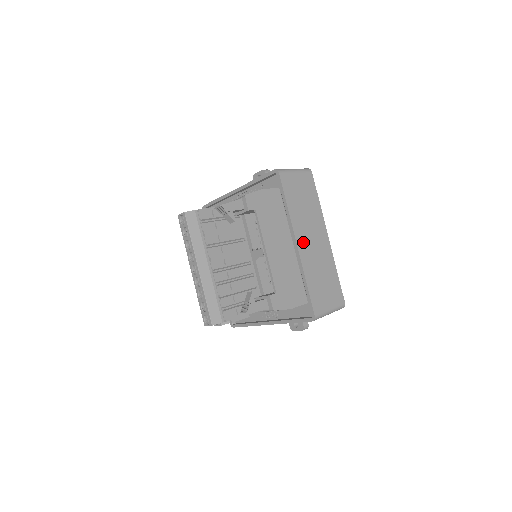
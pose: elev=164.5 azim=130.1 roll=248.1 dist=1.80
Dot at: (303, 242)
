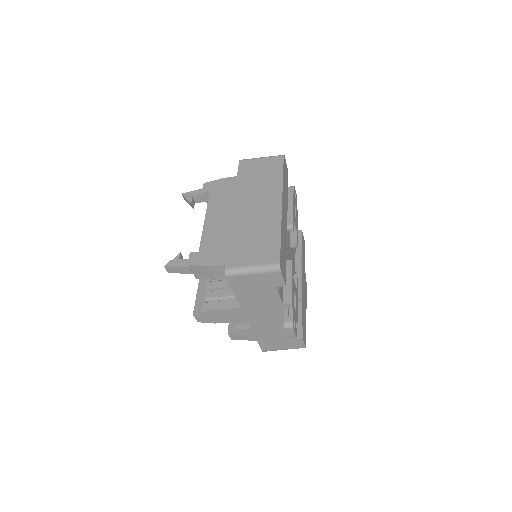
Dot at: (242, 208)
